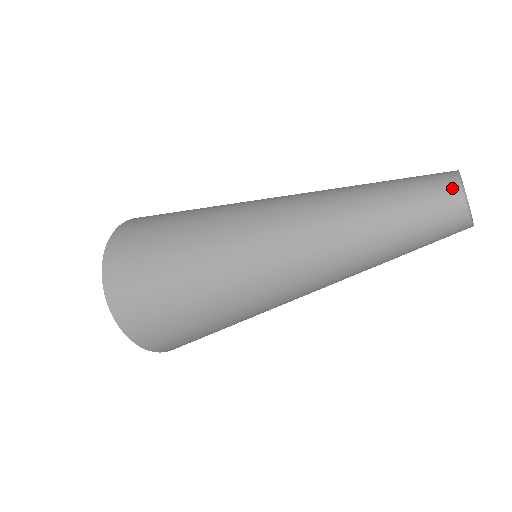
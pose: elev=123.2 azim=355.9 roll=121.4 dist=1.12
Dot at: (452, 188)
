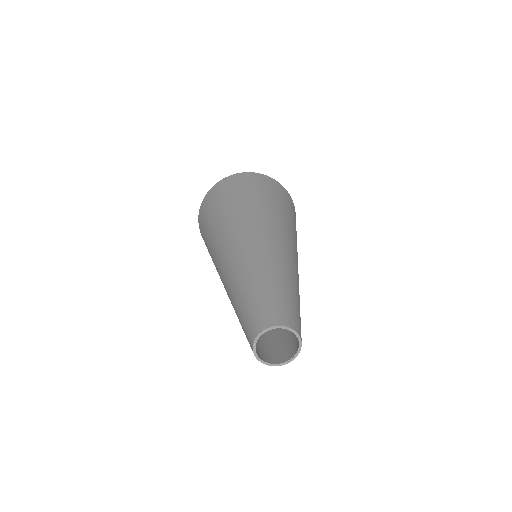
Dot at: (256, 330)
